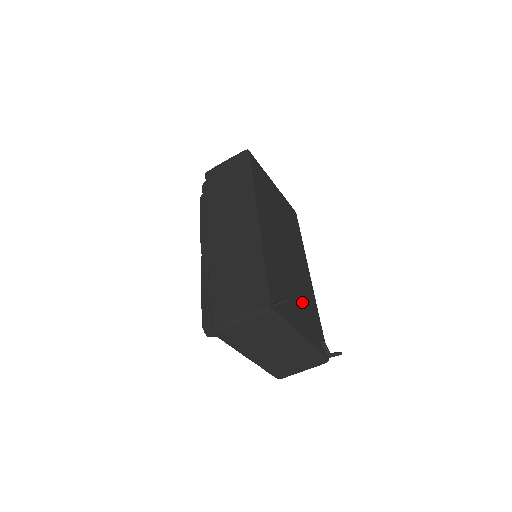
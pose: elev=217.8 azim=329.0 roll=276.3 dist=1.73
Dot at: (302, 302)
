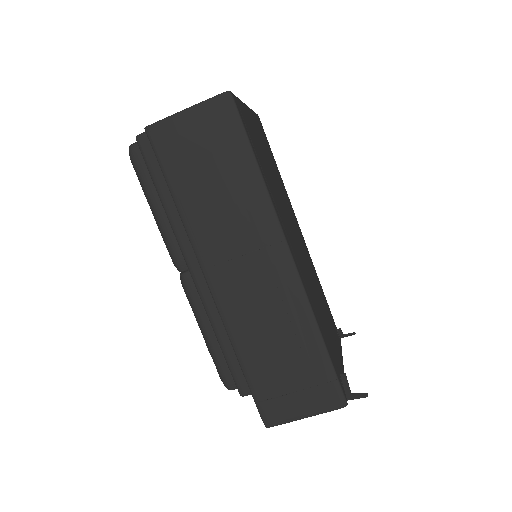
Dot at: (324, 308)
